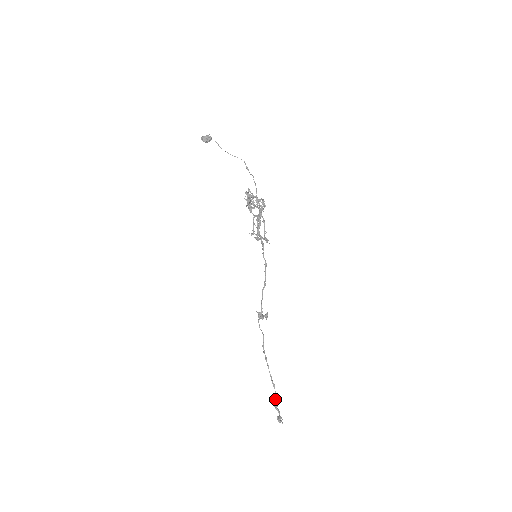
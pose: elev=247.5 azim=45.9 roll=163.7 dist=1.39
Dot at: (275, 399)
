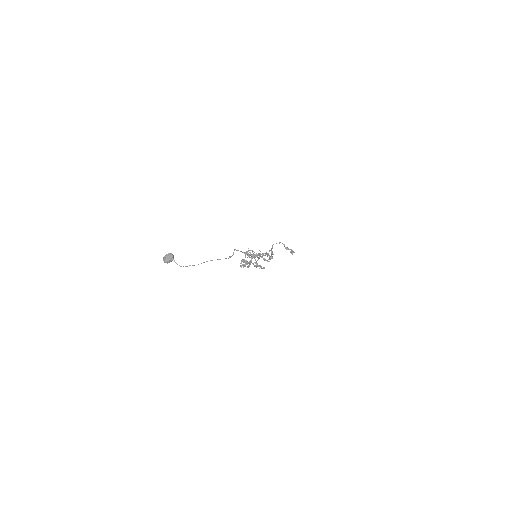
Dot at: (284, 246)
